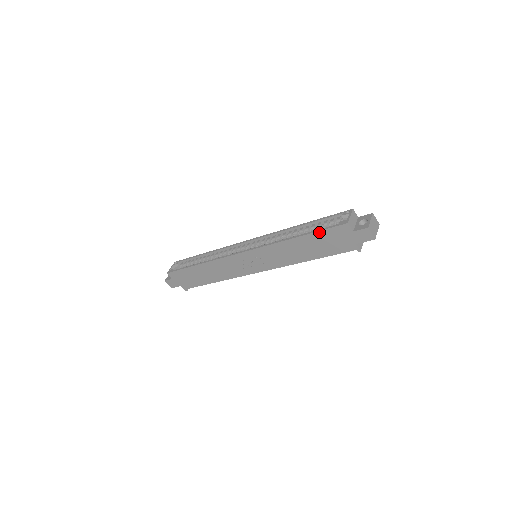
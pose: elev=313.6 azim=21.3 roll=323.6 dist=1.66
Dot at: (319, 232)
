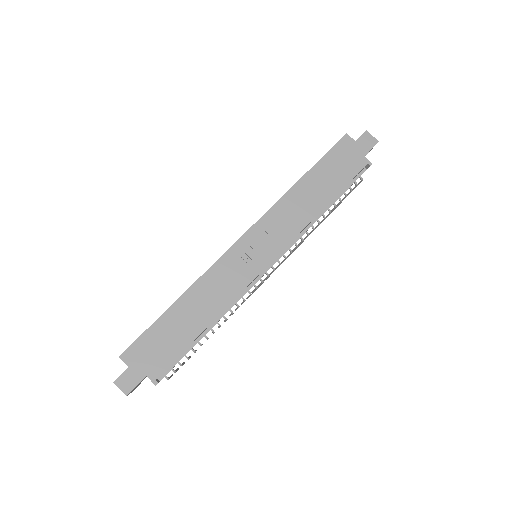
Dot at: (324, 158)
